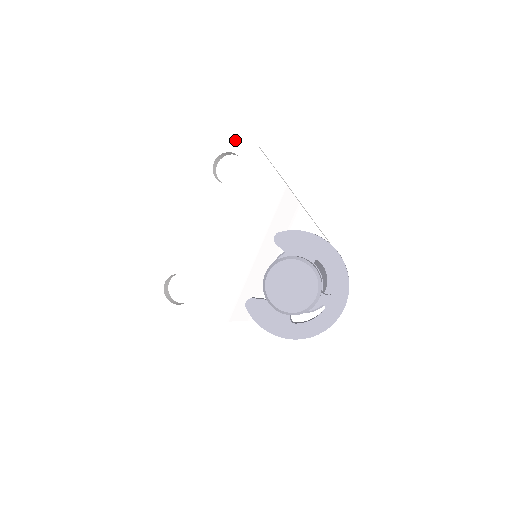
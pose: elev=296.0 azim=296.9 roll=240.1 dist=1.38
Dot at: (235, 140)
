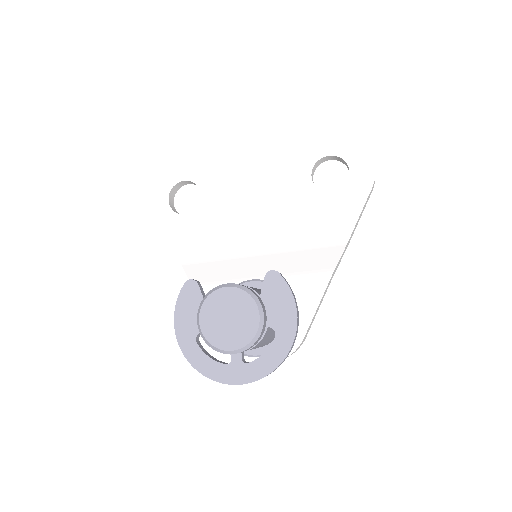
Dot at: (364, 163)
